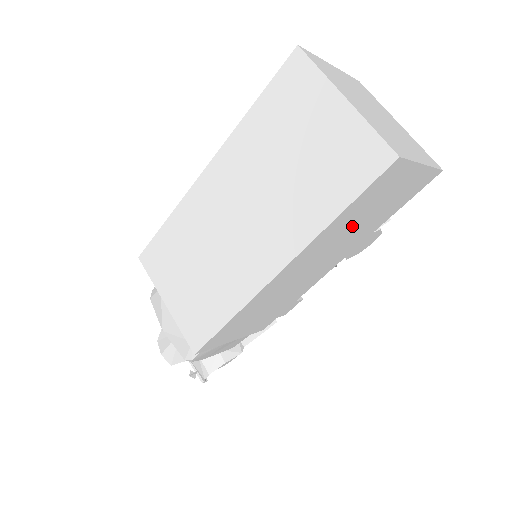
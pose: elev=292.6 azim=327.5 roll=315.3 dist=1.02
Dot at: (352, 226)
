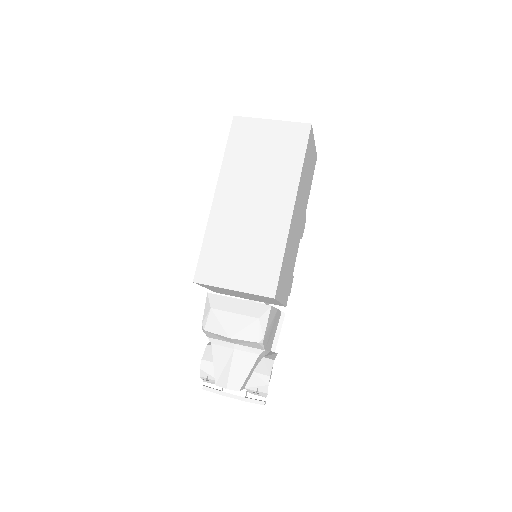
Dot at: (305, 182)
